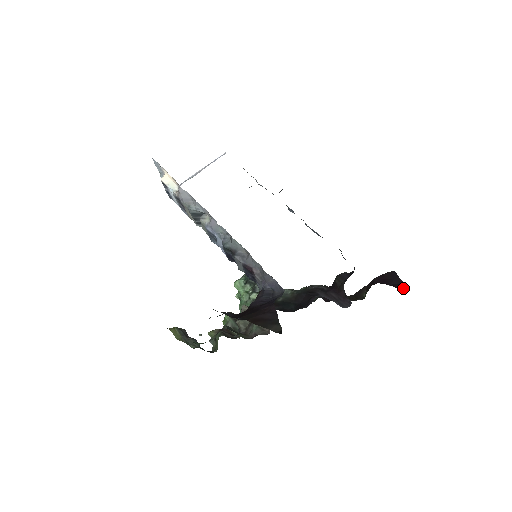
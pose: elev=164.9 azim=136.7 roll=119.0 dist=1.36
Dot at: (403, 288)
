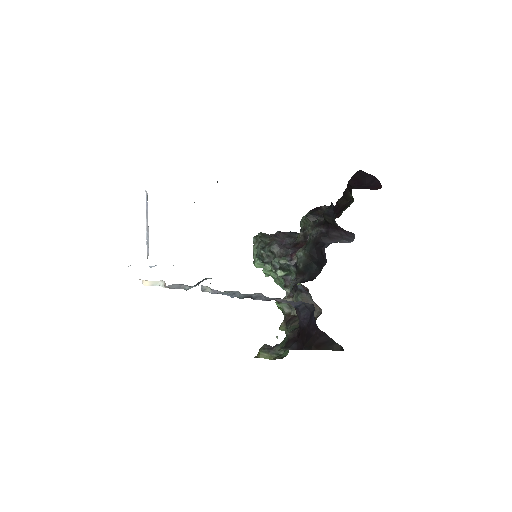
Dot at: (379, 184)
